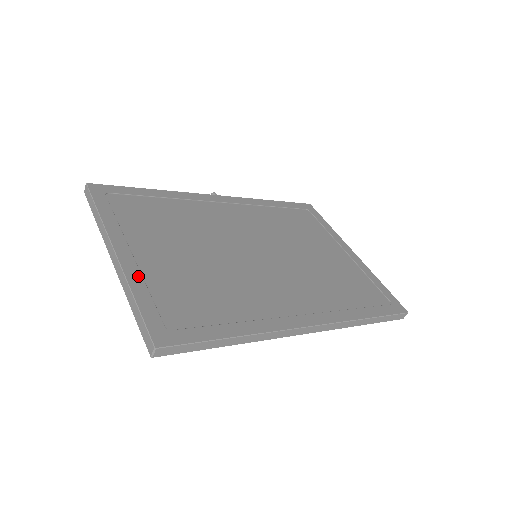
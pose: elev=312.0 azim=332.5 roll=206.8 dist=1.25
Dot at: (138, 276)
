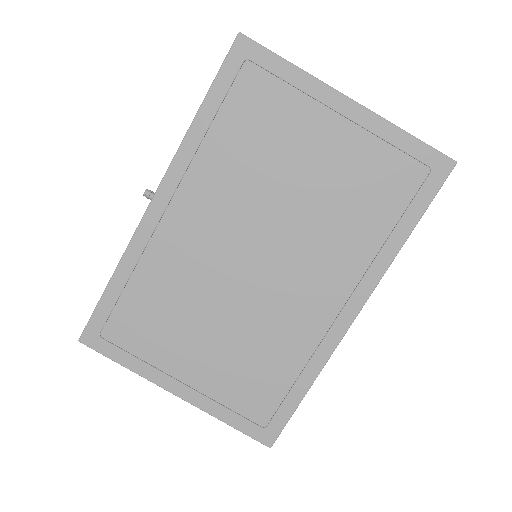
Dot at: (208, 402)
